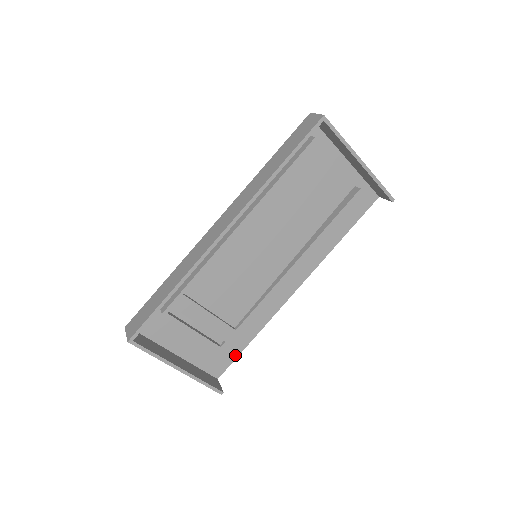
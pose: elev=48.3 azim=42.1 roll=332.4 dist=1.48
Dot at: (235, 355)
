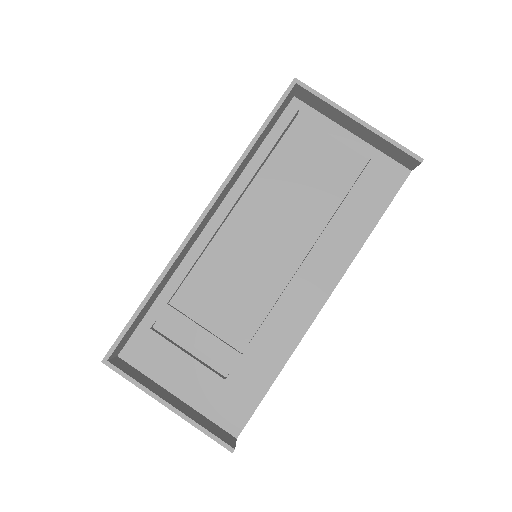
Dot at: (256, 401)
